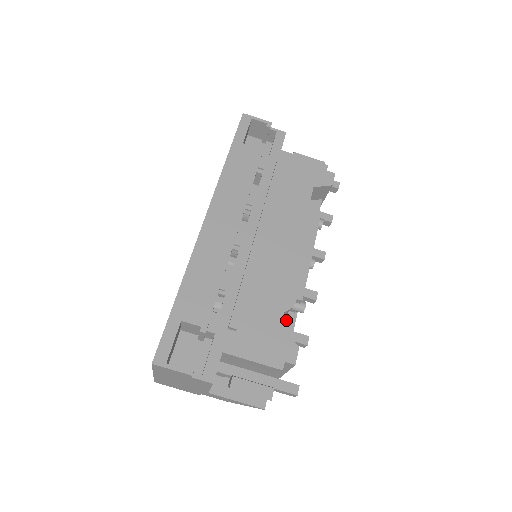
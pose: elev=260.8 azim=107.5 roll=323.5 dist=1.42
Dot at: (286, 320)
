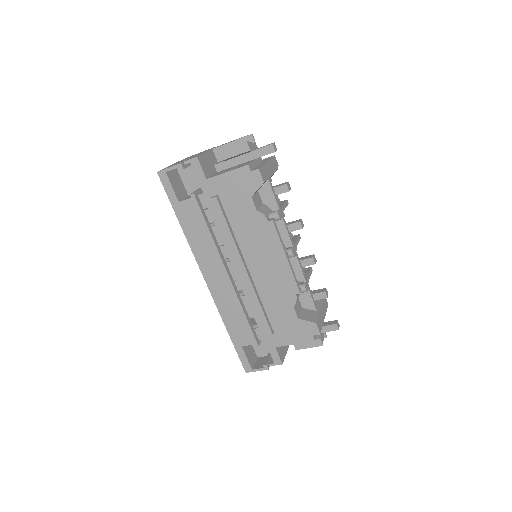
Dot at: (303, 293)
